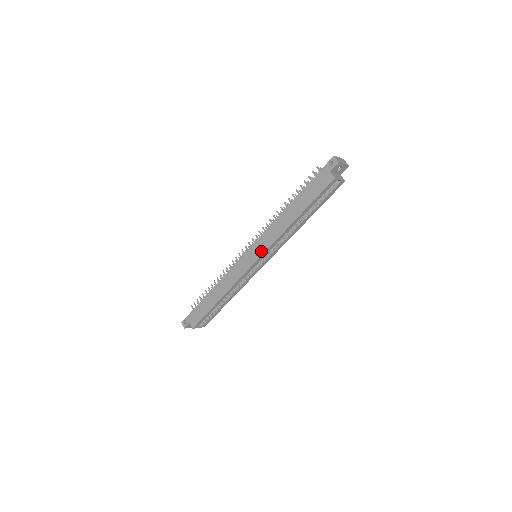
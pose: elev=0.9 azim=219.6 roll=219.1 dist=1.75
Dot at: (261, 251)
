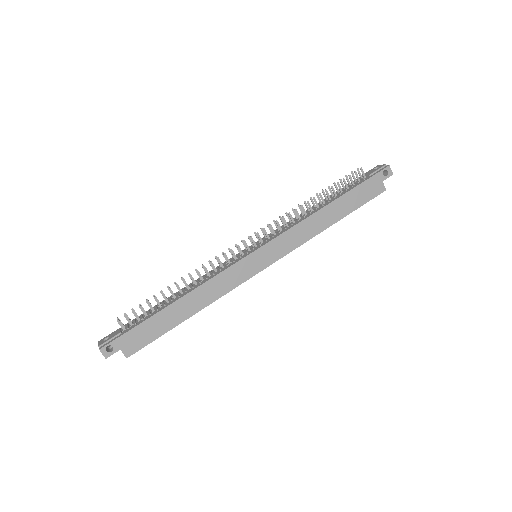
Dot at: (279, 254)
